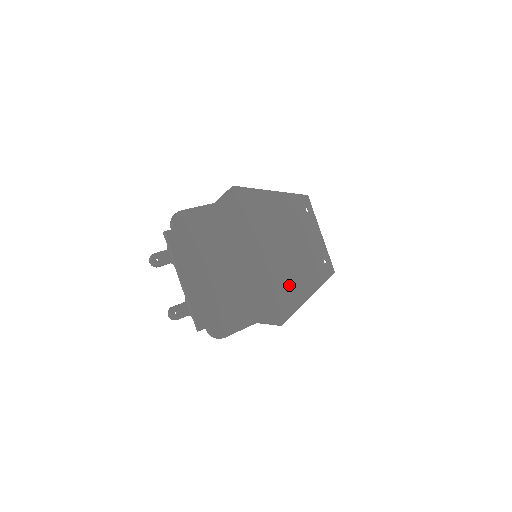
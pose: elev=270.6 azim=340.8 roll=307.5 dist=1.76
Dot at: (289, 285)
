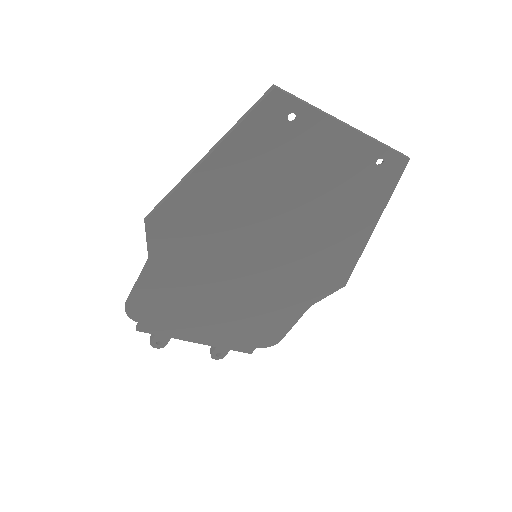
Dot at: (329, 245)
